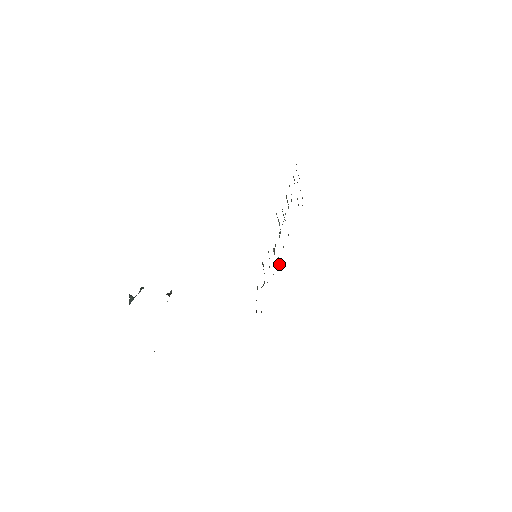
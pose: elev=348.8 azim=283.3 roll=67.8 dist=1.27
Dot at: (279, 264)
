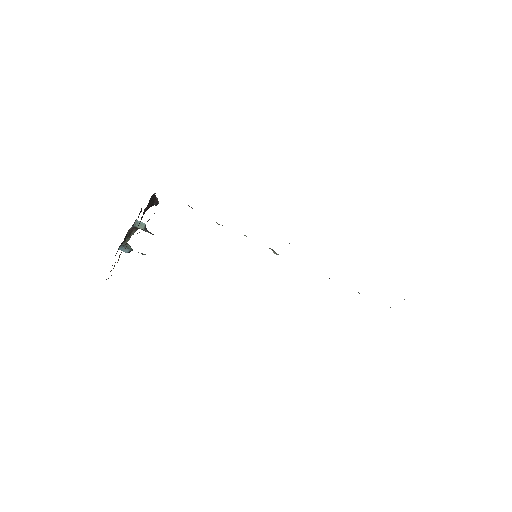
Dot at: occluded
